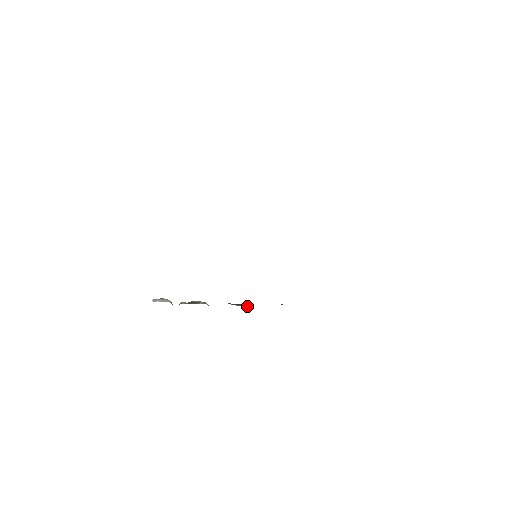
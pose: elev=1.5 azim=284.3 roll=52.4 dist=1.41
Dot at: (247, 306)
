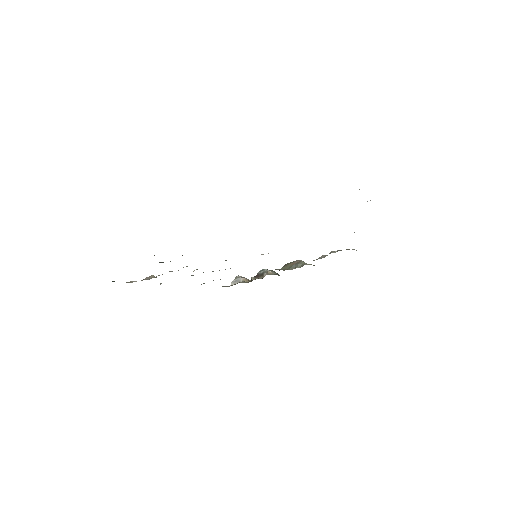
Dot at: (301, 266)
